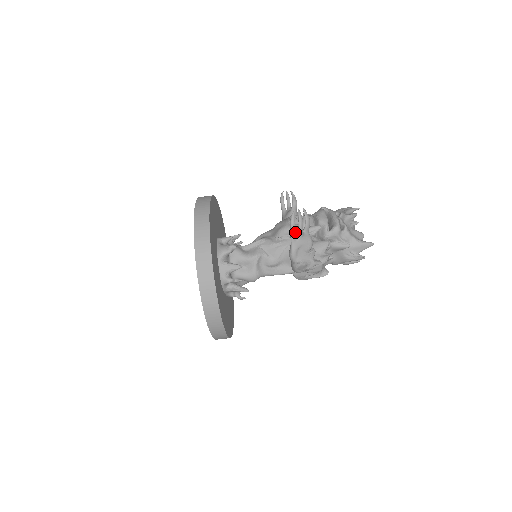
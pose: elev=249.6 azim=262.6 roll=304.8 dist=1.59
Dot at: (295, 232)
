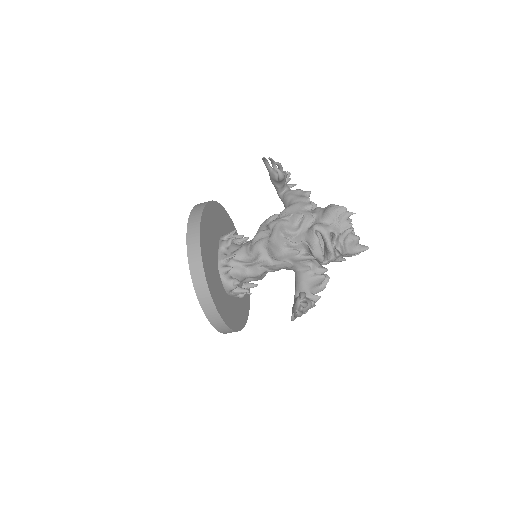
Dot at: occluded
